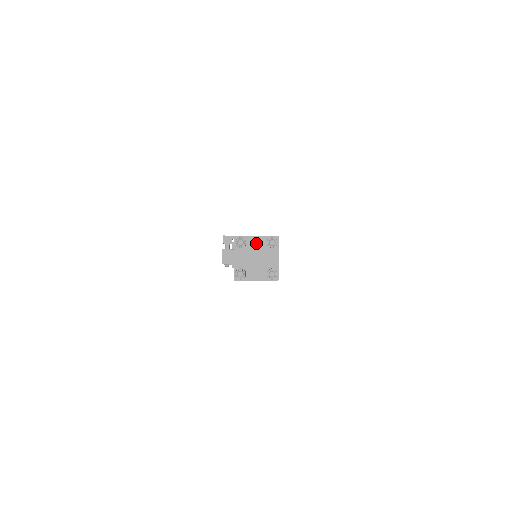
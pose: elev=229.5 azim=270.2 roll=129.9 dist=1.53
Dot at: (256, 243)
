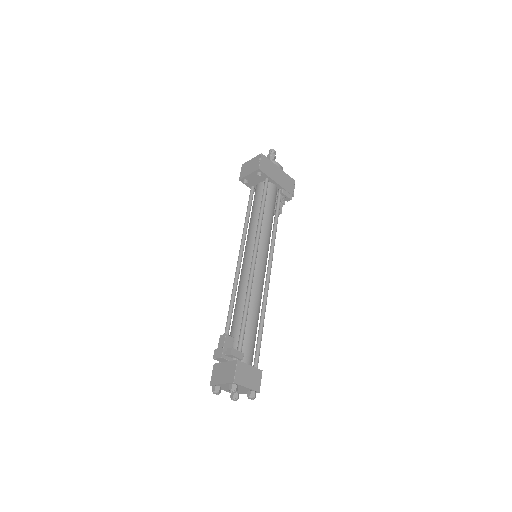
Dot at: (243, 388)
